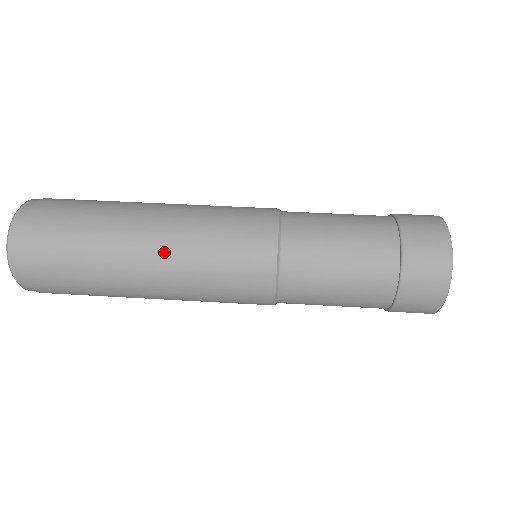
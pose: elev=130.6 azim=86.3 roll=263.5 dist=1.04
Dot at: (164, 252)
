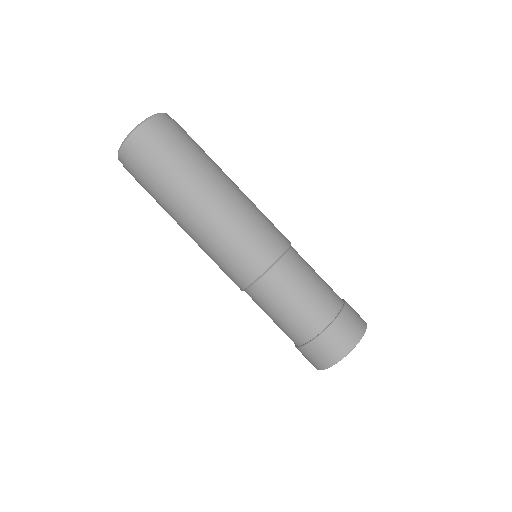
Dot at: (215, 210)
